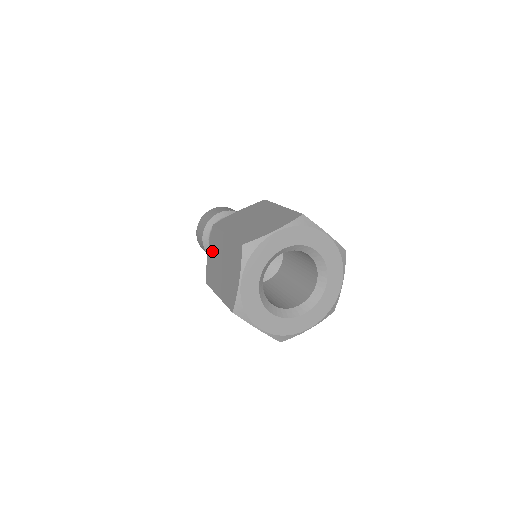
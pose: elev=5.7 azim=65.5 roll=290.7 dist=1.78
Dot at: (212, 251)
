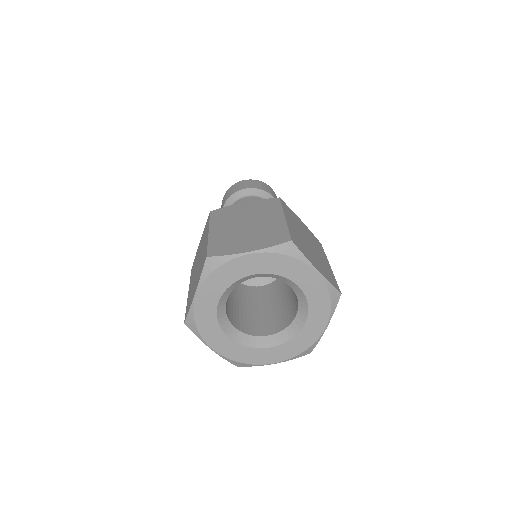
Dot at: (201, 240)
